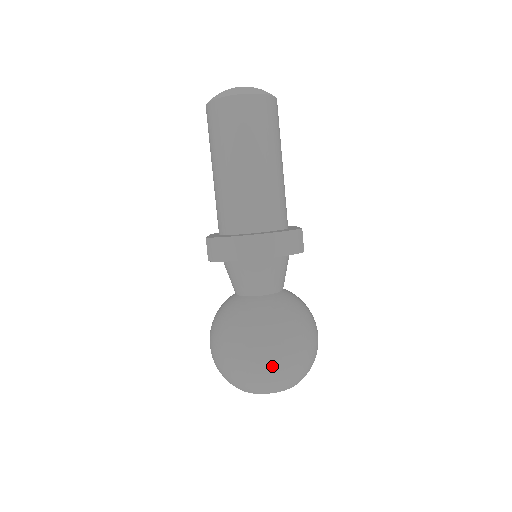
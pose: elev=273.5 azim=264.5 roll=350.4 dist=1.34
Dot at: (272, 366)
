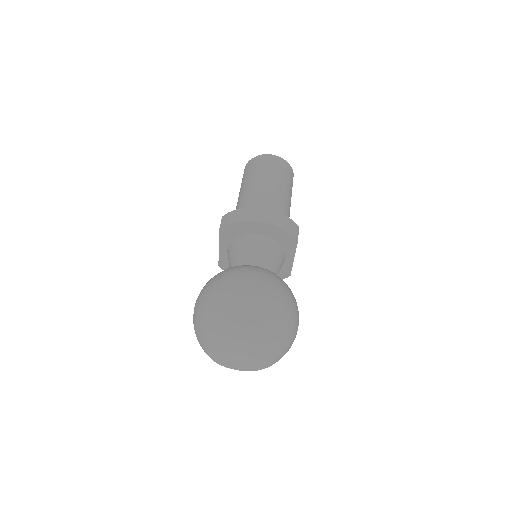
Dot at: (253, 297)
